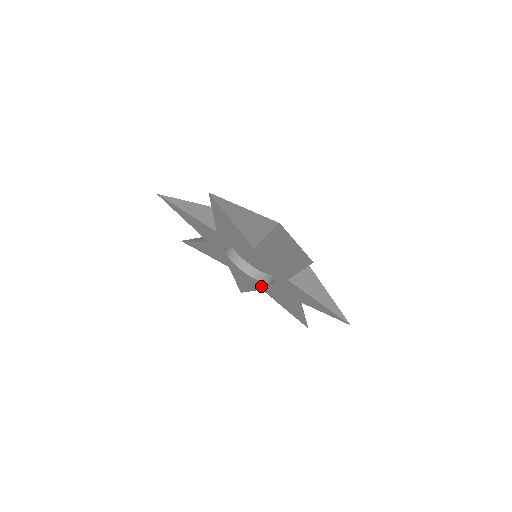
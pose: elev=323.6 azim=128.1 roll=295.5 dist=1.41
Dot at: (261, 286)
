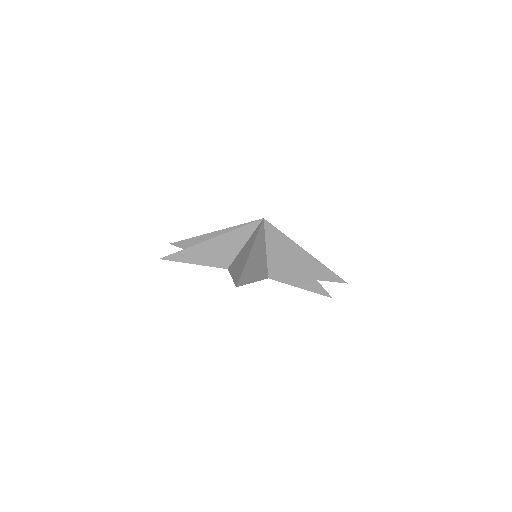
Dot at: occluded
